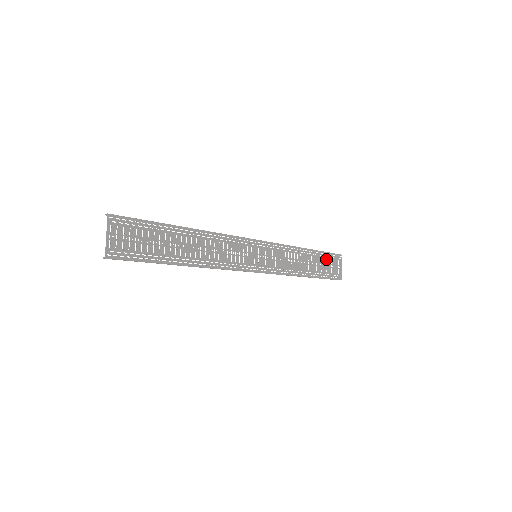
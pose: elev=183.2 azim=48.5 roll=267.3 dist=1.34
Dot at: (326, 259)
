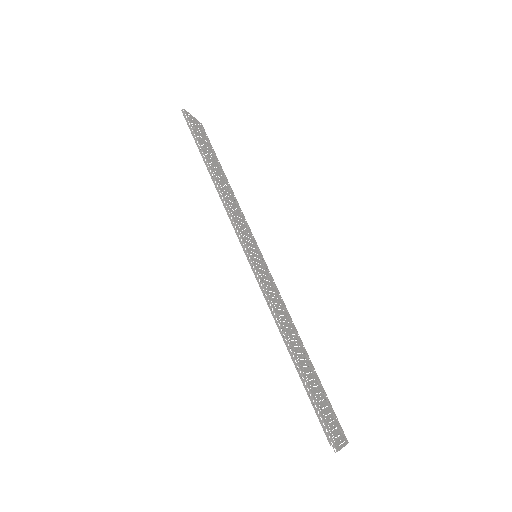
Dot at: (324, 398)
